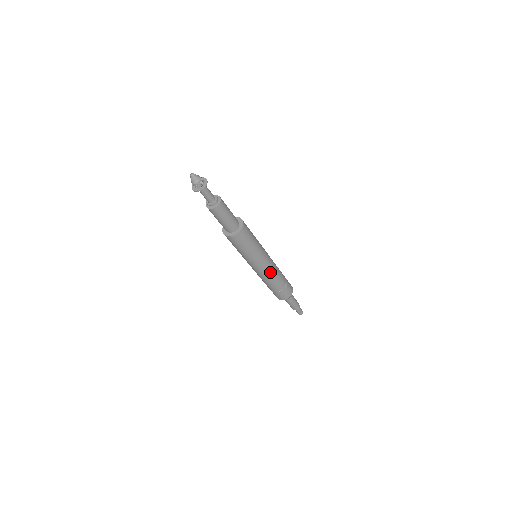
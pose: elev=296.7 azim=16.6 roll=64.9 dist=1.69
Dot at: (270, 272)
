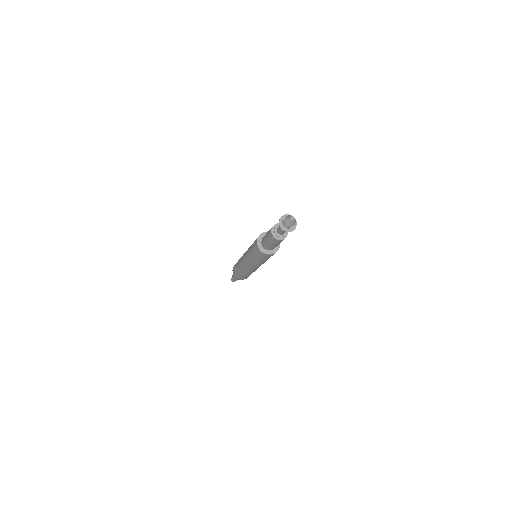
Dot at: occluded
